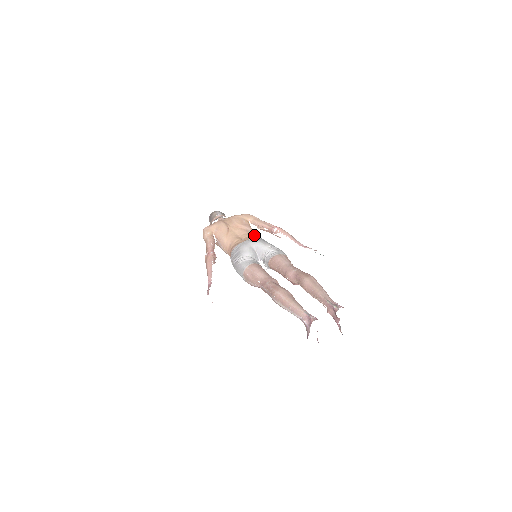
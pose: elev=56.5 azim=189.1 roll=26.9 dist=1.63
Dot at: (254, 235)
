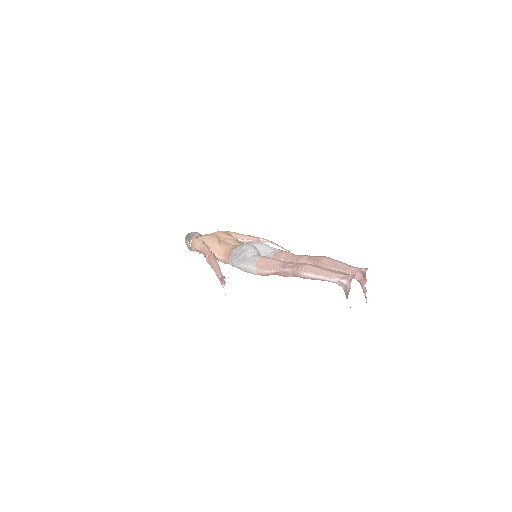
Dot at: occluded
